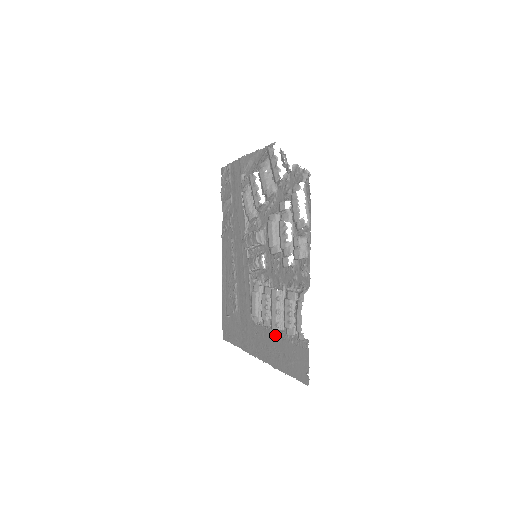
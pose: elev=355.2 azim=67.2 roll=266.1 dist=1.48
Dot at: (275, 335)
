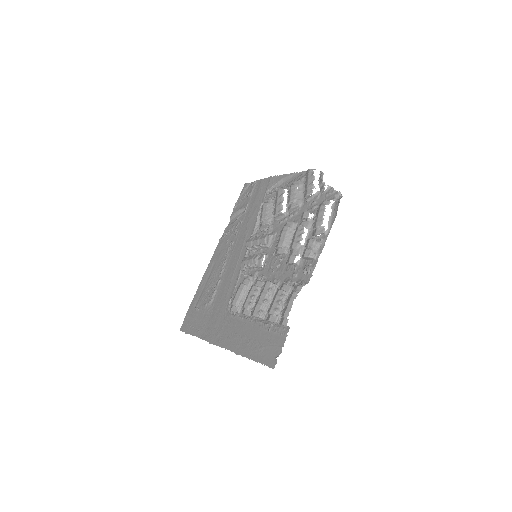
Dot at: (251, 324)
